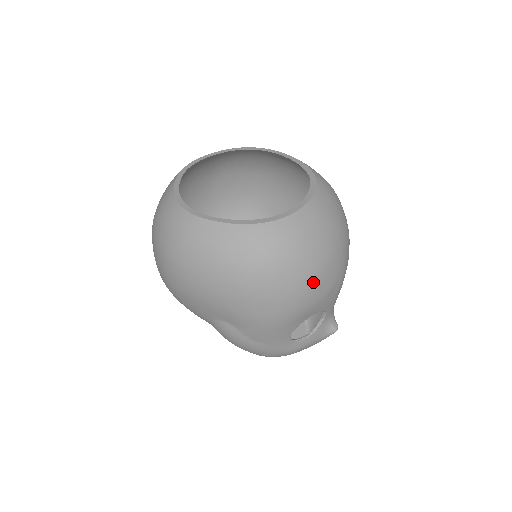
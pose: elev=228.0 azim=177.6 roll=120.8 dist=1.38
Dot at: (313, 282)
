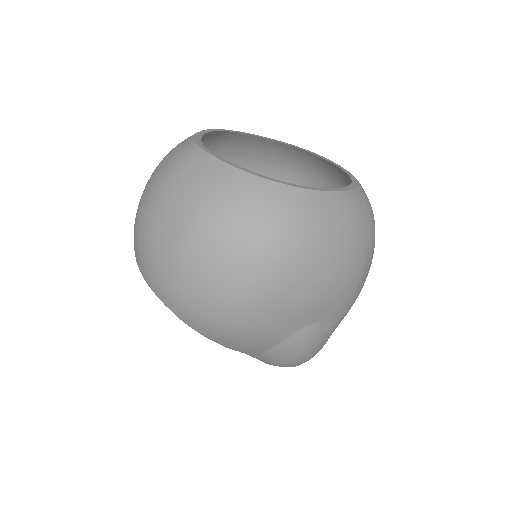
Dot at: occluded
